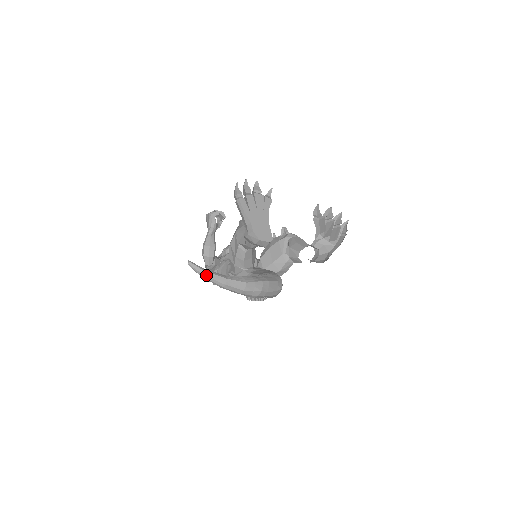
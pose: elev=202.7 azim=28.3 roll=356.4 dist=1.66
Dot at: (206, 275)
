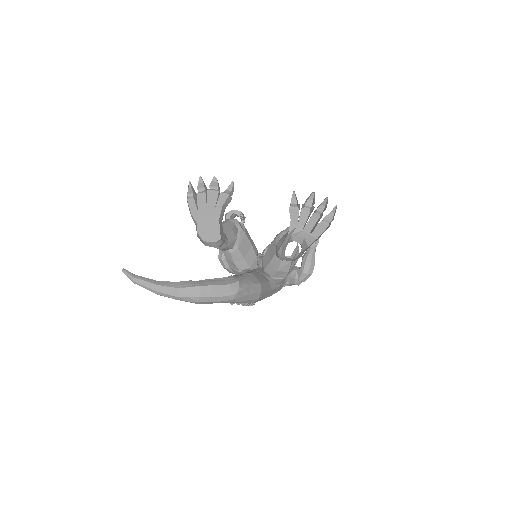
Dot at: (136, 282)
